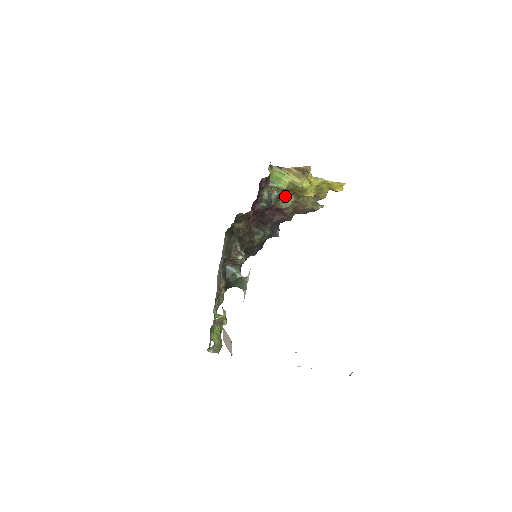
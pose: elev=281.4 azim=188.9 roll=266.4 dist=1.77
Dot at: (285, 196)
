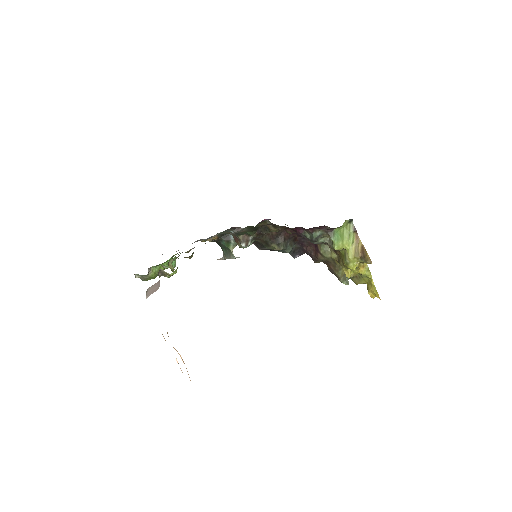
Dot at: occluded
